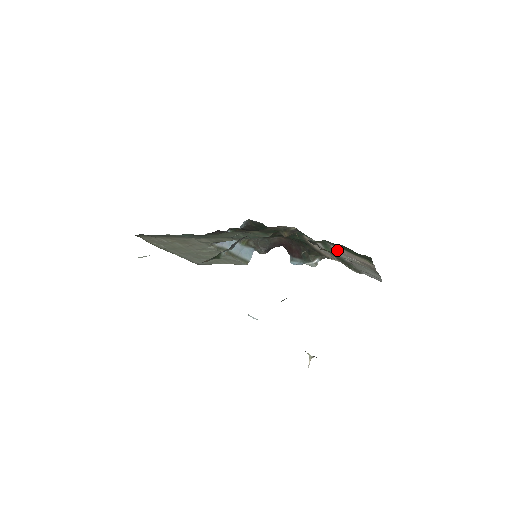
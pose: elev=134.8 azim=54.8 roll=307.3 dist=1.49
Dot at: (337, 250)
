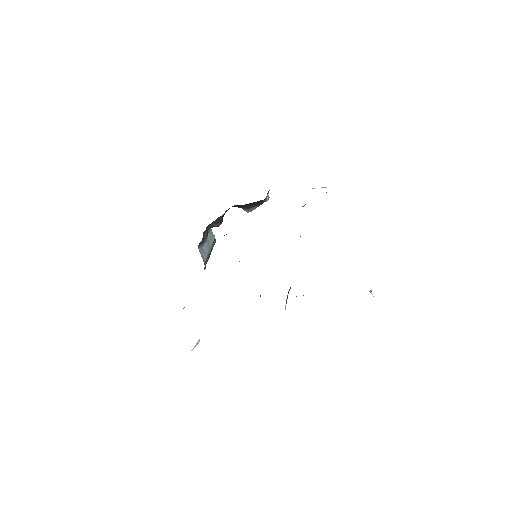
Dot at: occluded
